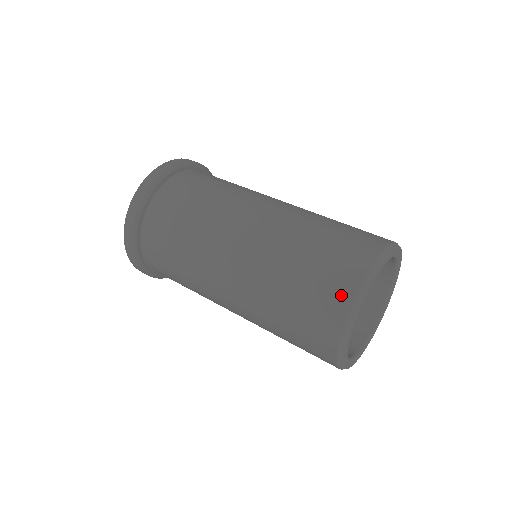
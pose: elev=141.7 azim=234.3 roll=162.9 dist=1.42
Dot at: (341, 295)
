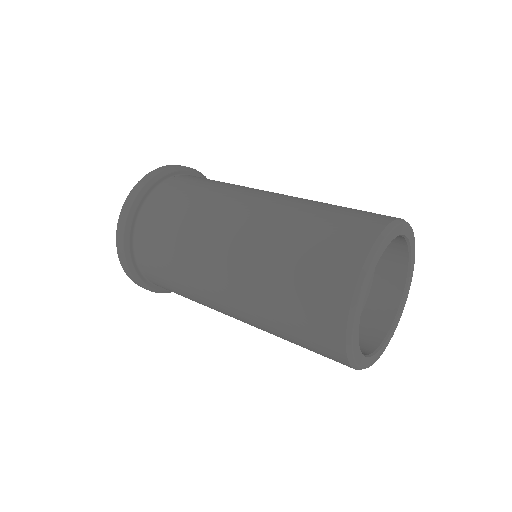
Dot at: (354, 248)
